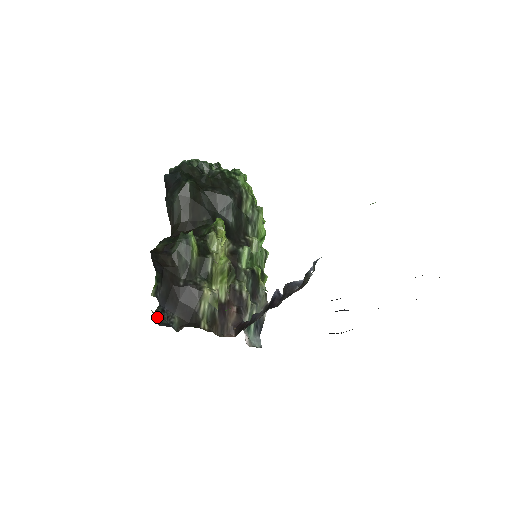
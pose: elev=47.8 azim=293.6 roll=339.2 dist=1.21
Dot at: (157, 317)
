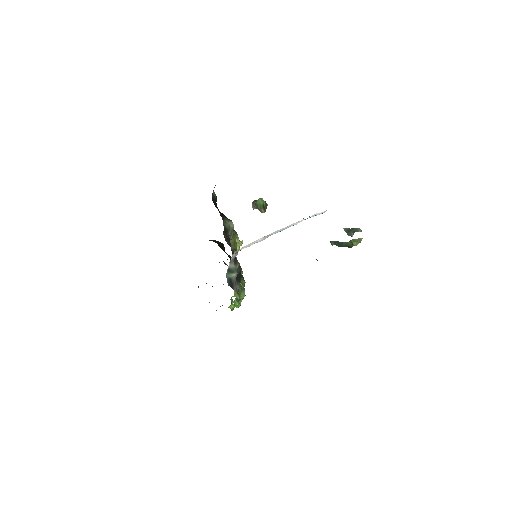
Dot at: occluded
